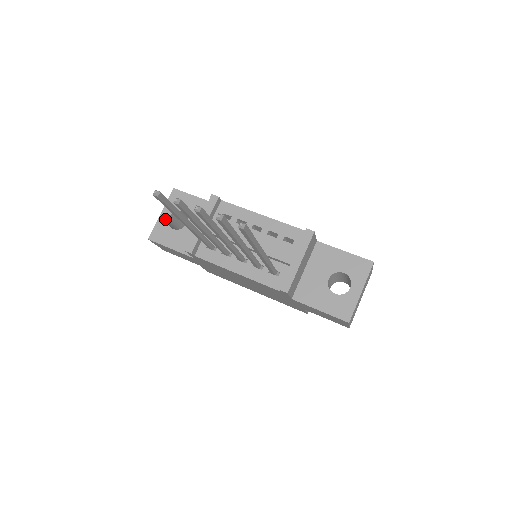
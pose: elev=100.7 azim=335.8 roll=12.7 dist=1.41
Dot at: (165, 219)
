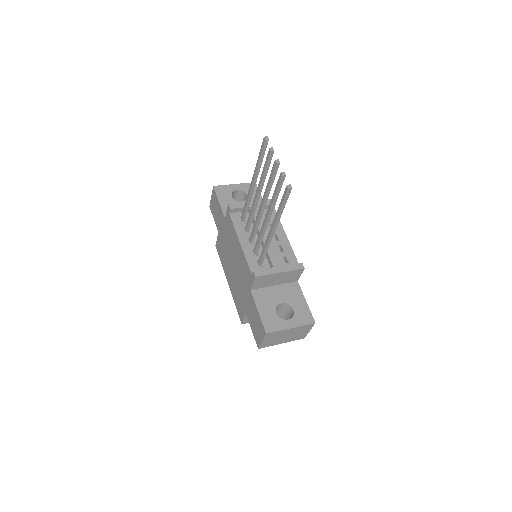
Dot at: (234, 188)
